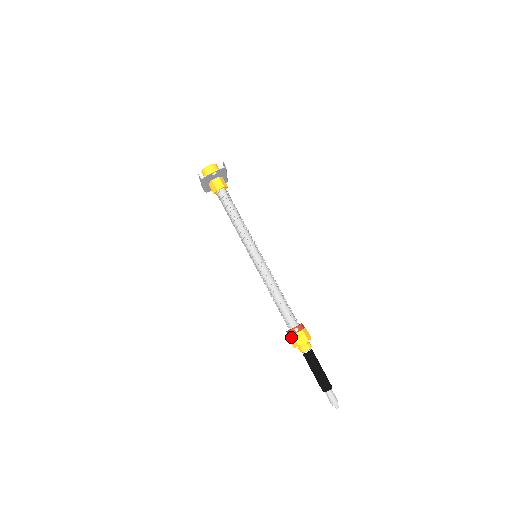
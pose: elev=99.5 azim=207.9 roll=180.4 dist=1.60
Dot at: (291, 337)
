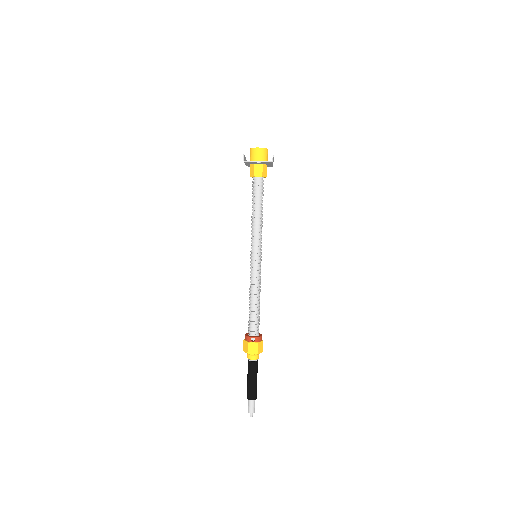
Dot at: (246, 342)
